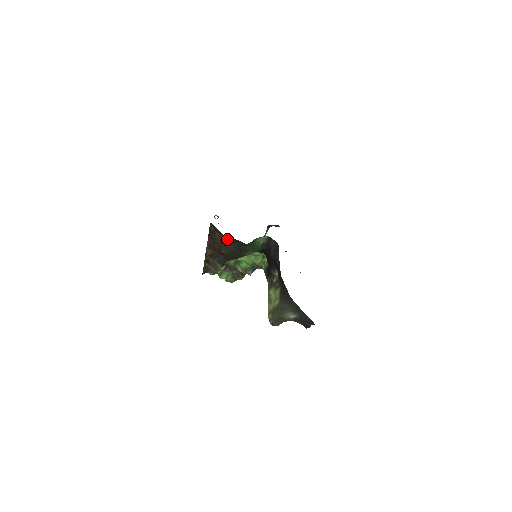
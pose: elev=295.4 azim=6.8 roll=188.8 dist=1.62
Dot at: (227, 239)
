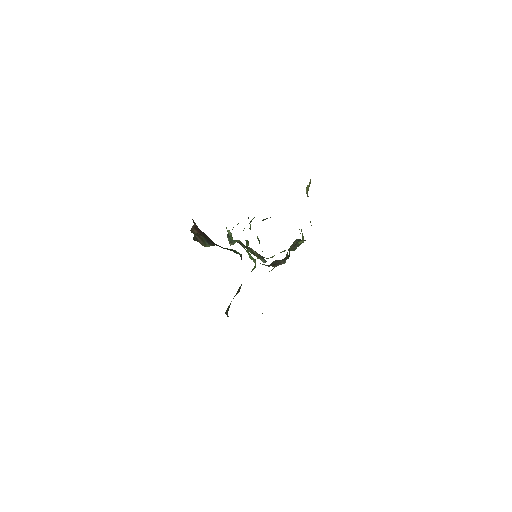
Dot at: occluded
